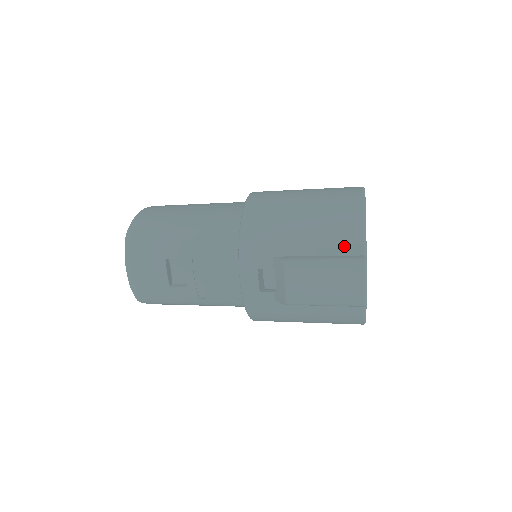
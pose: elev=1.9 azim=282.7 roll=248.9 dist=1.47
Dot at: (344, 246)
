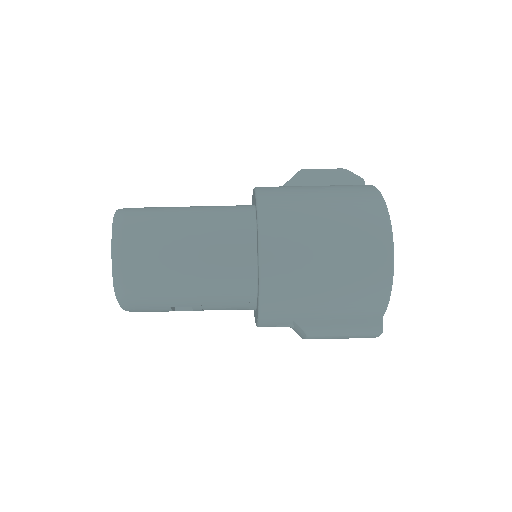
Dot at: (365, 314)
